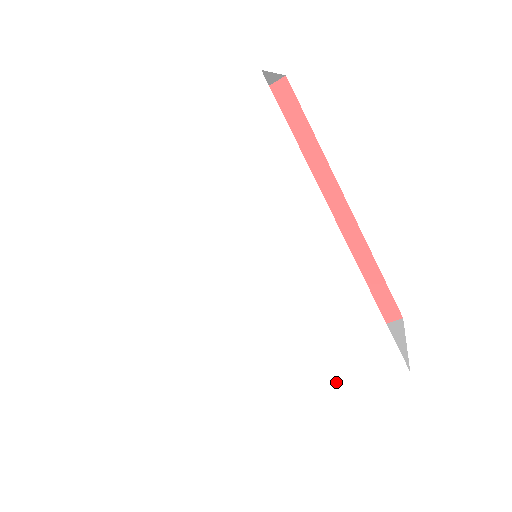
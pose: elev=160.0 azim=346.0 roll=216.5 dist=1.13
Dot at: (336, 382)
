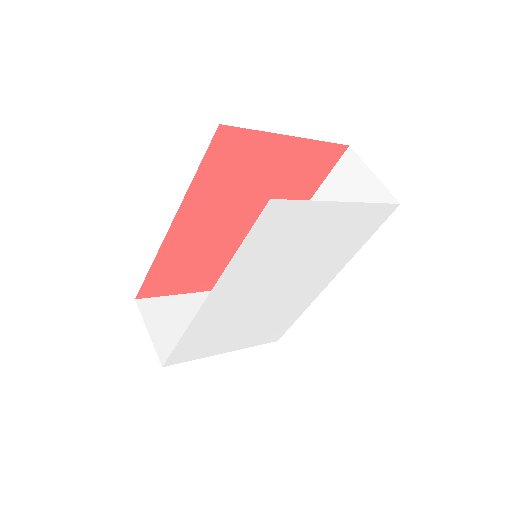
Dot at: (247, 344)
